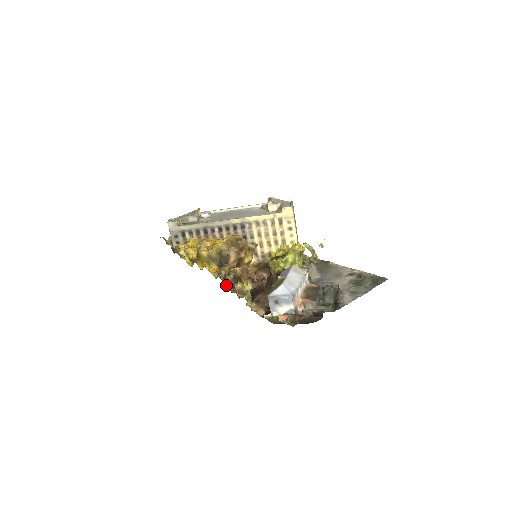
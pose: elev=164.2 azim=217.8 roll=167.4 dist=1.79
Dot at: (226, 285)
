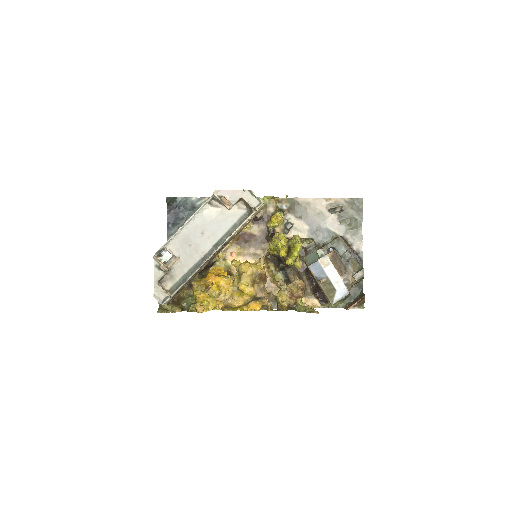
Dot at: occluded
